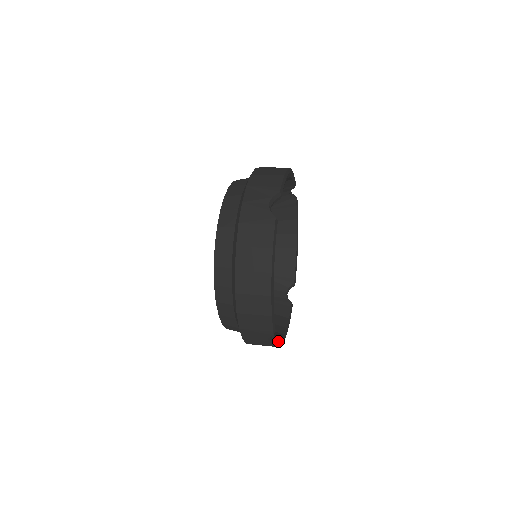
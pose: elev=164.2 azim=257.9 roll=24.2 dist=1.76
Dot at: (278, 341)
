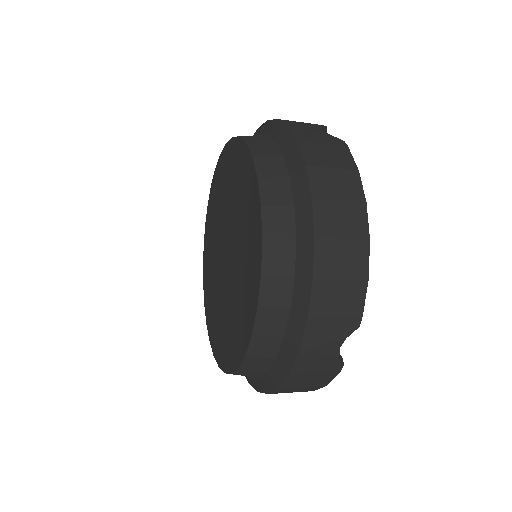
Dot at: (342, 358)
